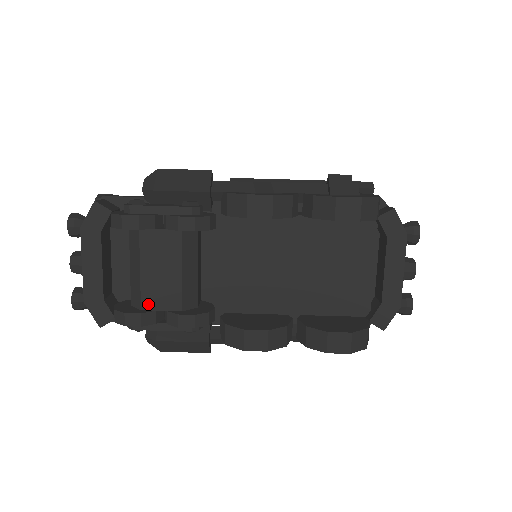
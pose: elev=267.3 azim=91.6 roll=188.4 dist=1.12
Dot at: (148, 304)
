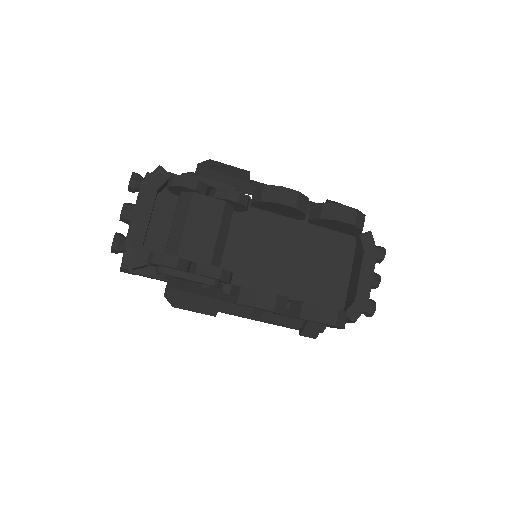
Dot at: (184, 253)
